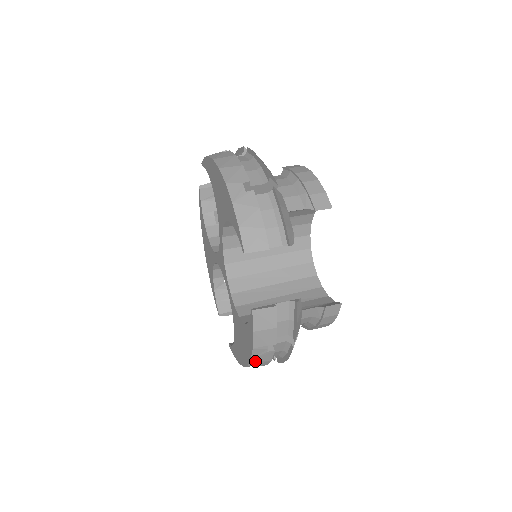
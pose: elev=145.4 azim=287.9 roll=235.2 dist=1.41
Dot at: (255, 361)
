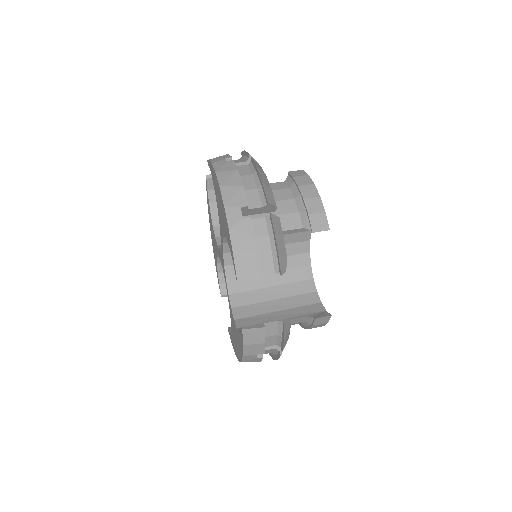
Dot at: (246, 361)
